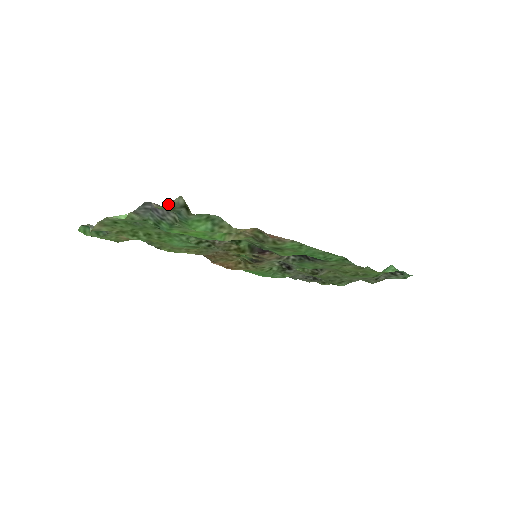
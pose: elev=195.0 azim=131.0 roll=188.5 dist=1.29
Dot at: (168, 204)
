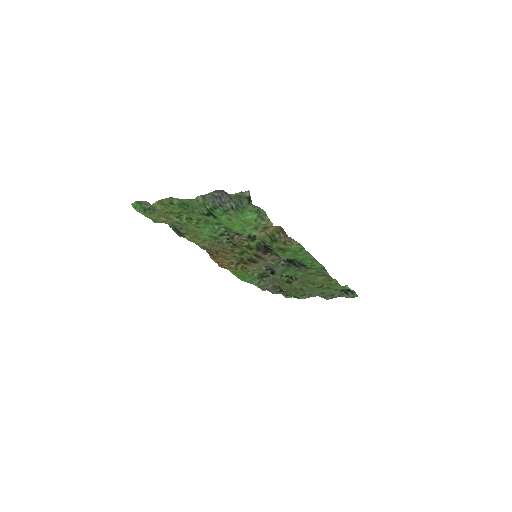
Dot at: (240, 193)
